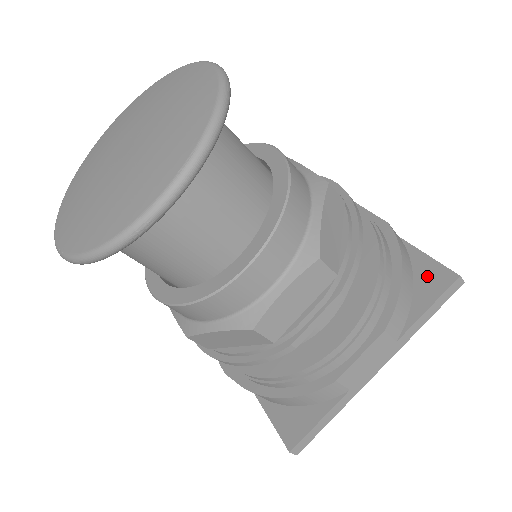
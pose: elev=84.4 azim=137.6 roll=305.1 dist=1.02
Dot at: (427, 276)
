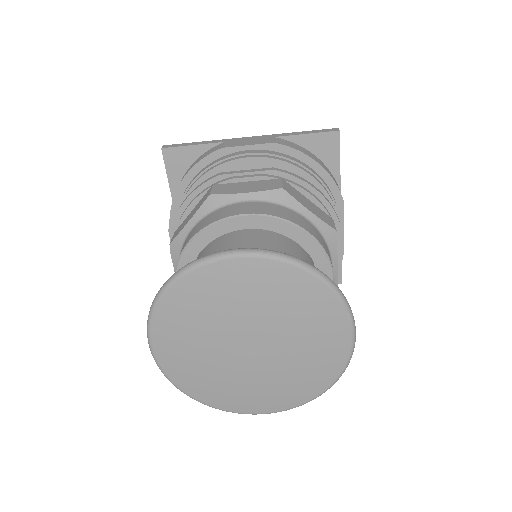
Dot at: occluded
